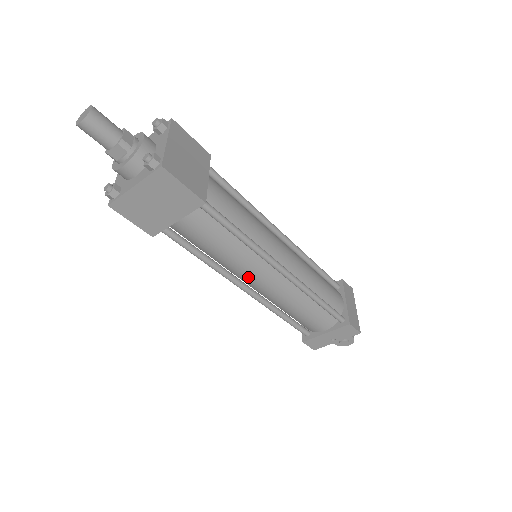
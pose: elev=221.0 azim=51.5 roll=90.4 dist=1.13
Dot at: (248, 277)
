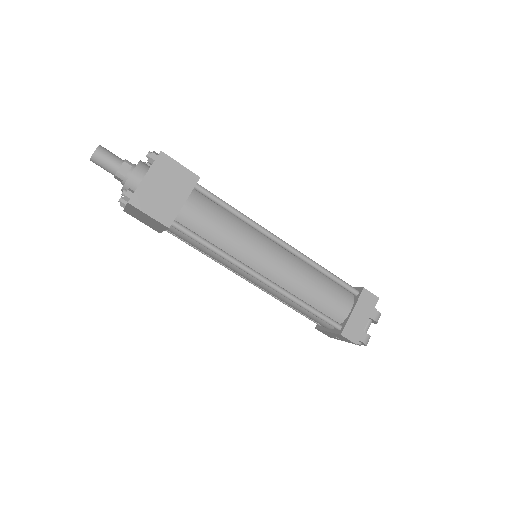
Dot at: (239, 274)
